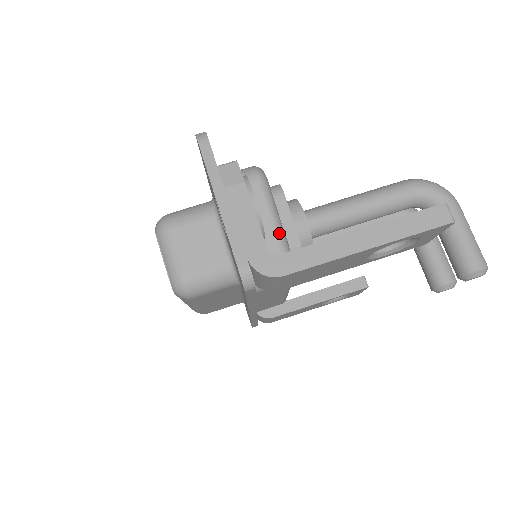
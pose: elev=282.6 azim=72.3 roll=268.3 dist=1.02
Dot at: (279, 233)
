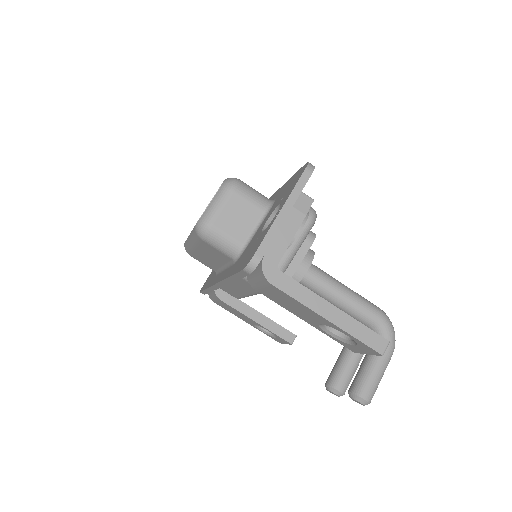
Dot at: (288, 260)
